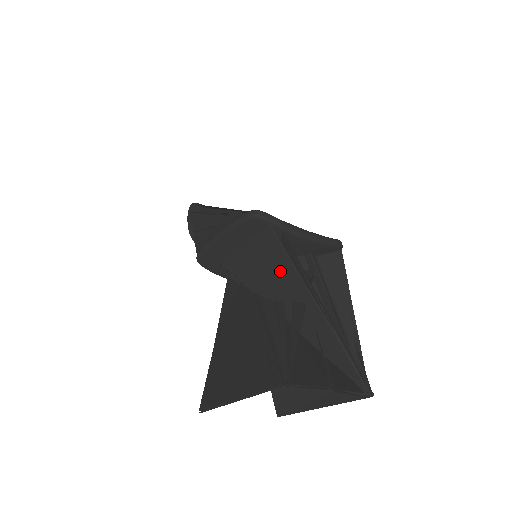
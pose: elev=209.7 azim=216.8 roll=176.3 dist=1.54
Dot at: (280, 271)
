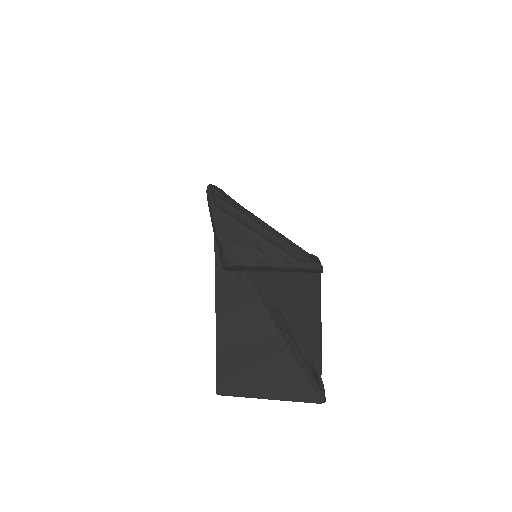
Dot at: (305, 300)
